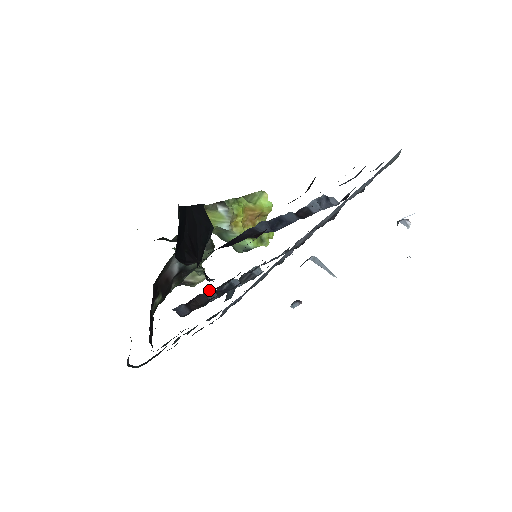
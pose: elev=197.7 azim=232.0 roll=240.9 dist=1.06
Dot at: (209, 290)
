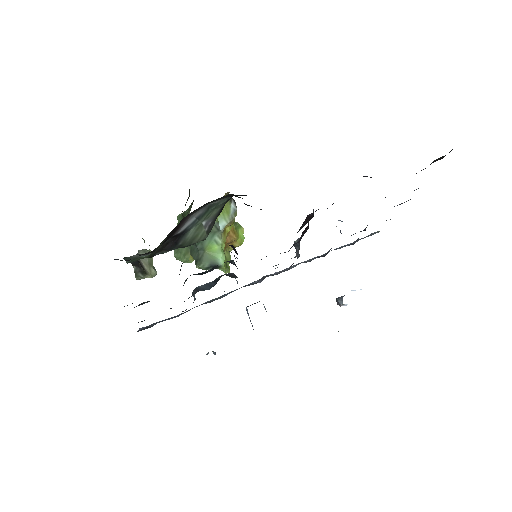
Dot at: occluded
